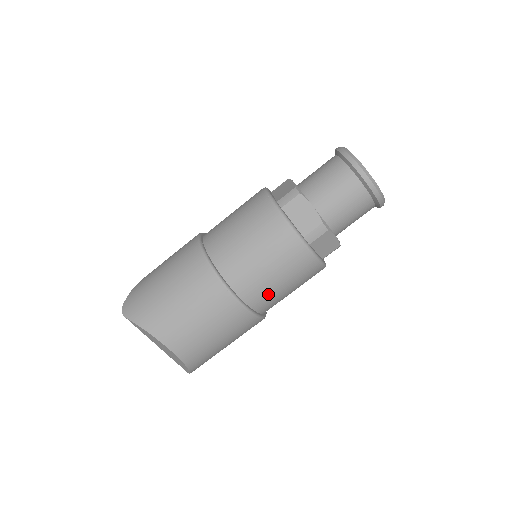
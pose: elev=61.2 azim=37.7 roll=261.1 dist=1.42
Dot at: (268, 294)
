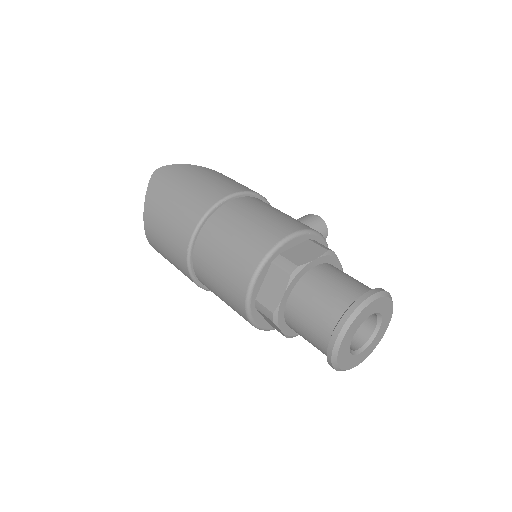
Dot at: (210, 288)
